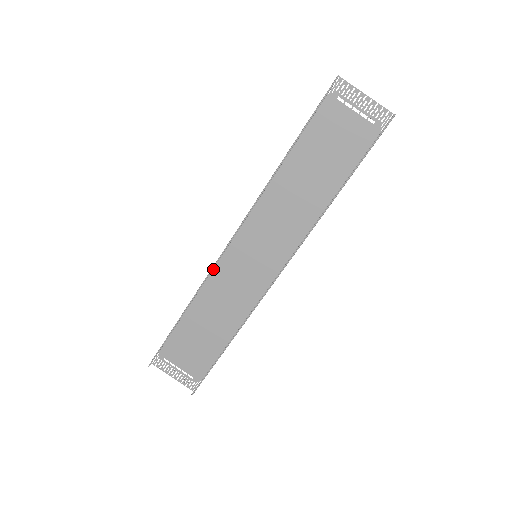
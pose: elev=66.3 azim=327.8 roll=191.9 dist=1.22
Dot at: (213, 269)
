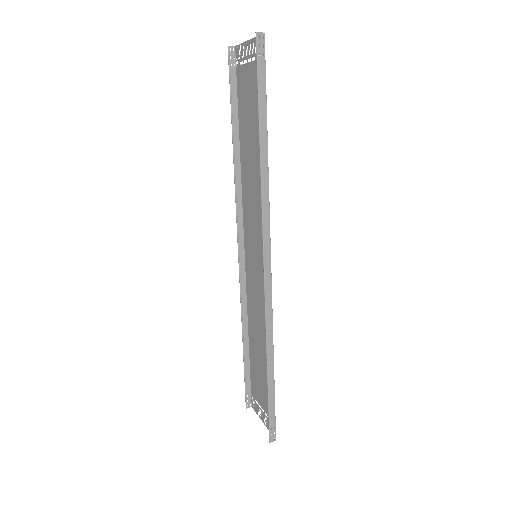
Dot at: (246, 286)
